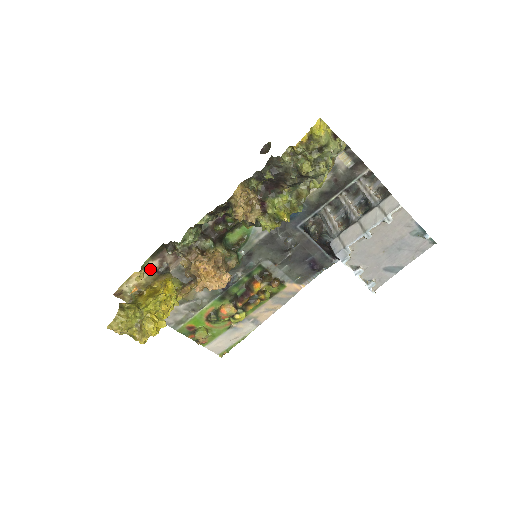
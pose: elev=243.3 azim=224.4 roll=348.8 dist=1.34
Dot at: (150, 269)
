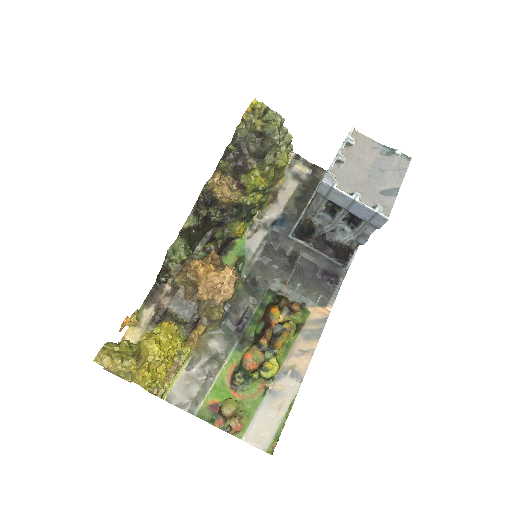
Dot at: (146, 321)
